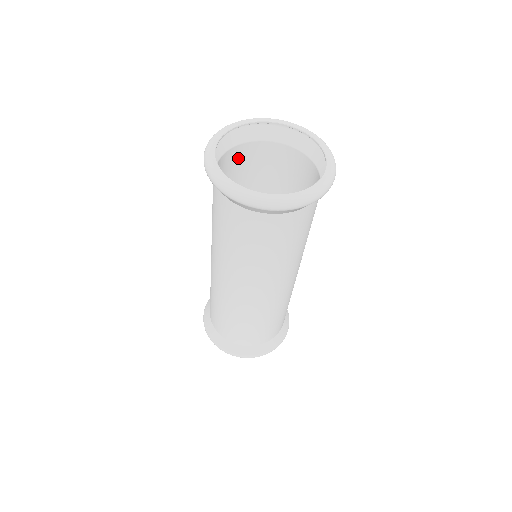
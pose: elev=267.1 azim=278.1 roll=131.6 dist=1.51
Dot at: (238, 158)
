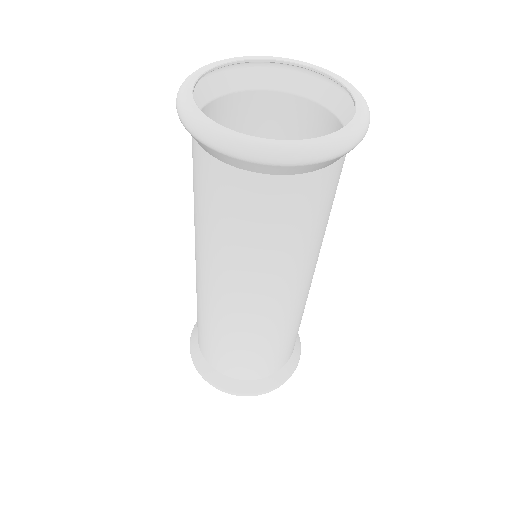
Dot at: occluded
